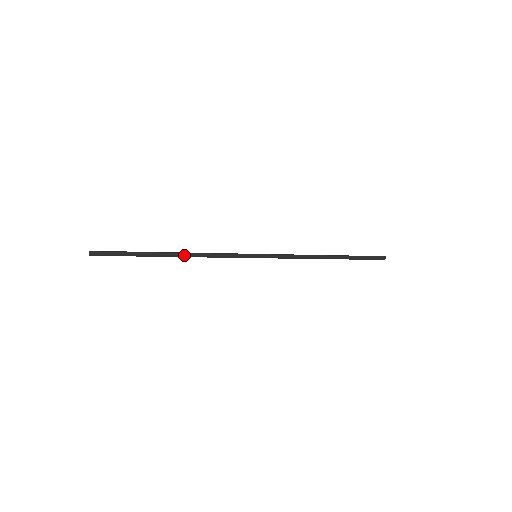
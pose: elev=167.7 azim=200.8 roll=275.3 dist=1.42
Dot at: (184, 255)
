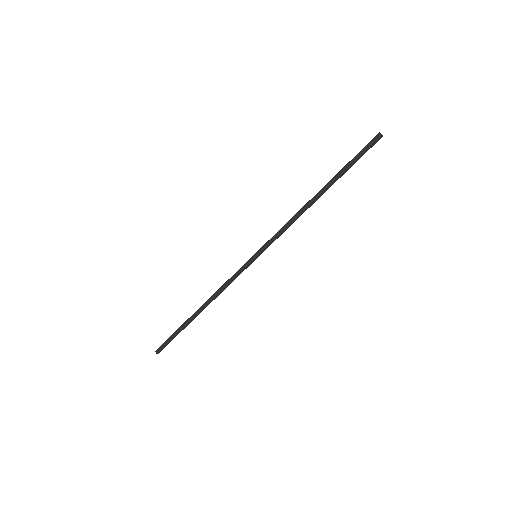
Dot at: (207, 305)
